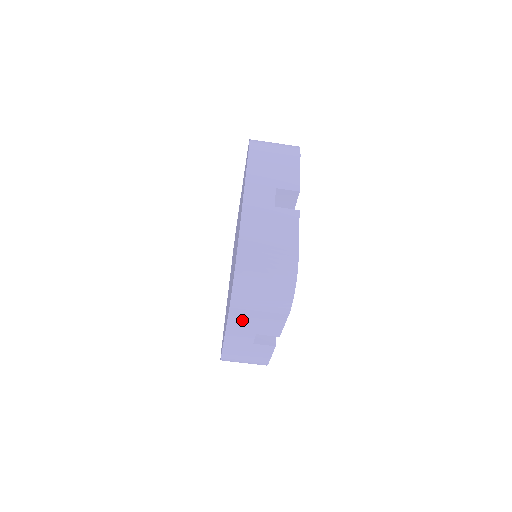
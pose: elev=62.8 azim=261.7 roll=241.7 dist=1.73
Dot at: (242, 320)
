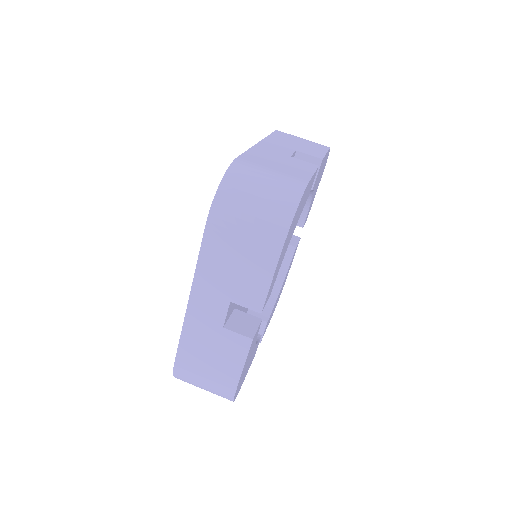
Dot at: (217, 262)
